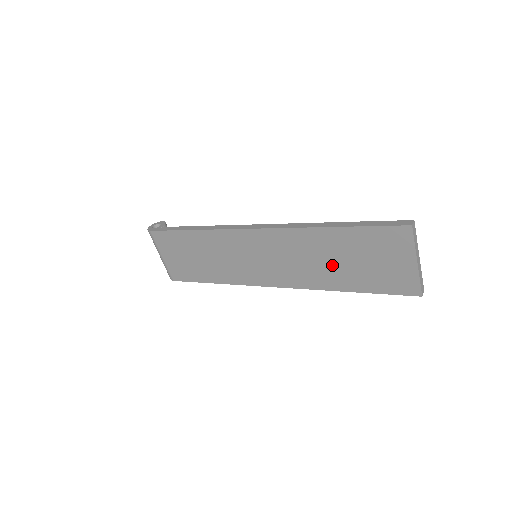
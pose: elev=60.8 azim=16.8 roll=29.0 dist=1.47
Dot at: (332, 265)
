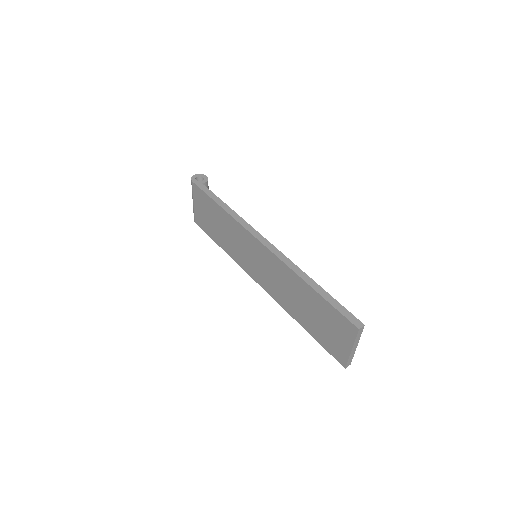
Dot at: (300, 305)
